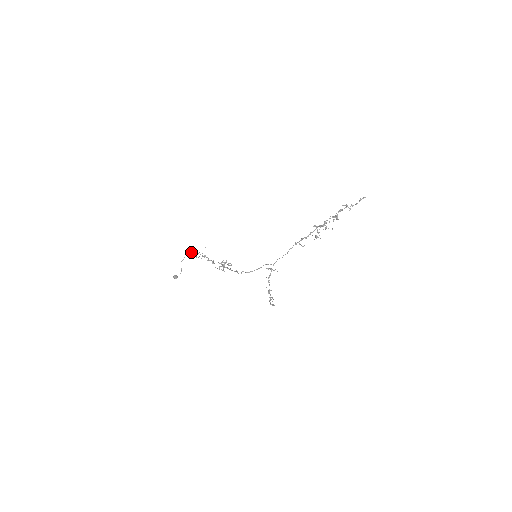
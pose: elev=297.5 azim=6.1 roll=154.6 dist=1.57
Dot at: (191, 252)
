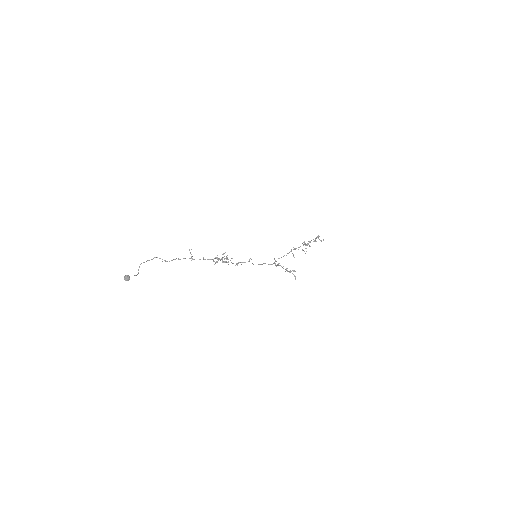
Dot at: occluded
